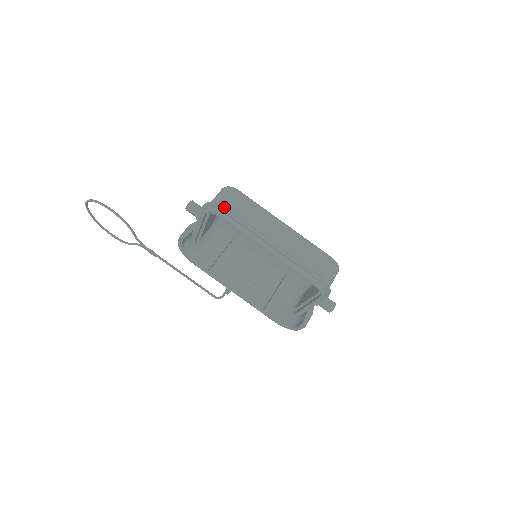
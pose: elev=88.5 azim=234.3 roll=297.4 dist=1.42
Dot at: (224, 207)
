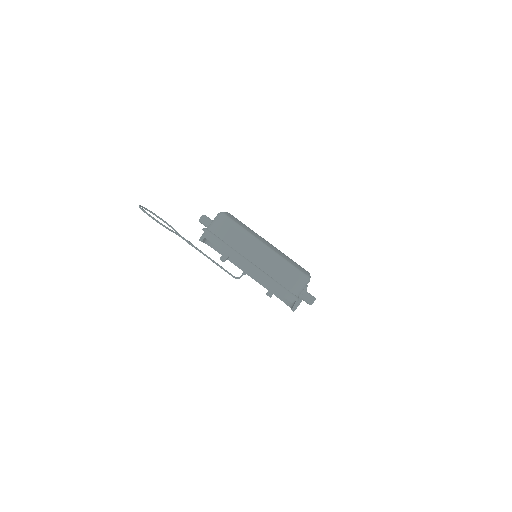
Dot at: (214, 235)
